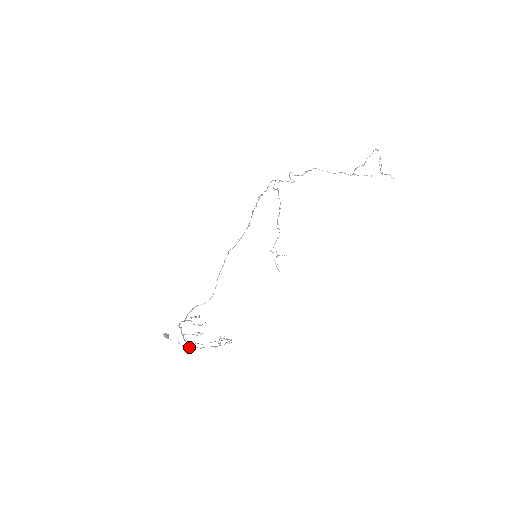
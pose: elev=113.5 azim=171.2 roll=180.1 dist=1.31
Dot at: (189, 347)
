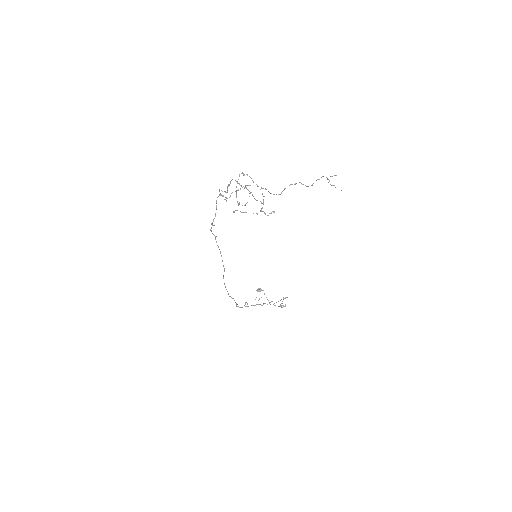
Dot at: (271, 301)
